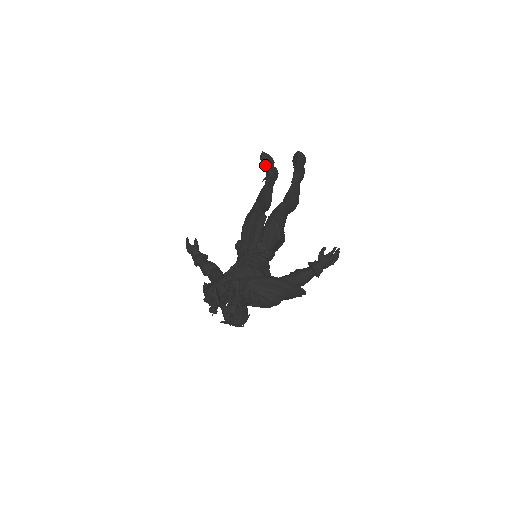
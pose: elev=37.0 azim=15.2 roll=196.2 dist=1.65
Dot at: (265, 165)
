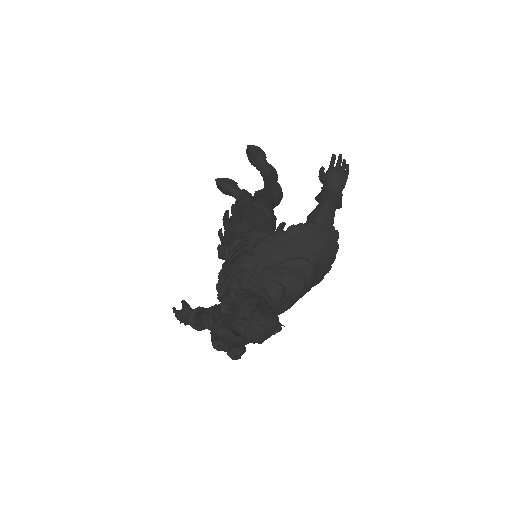
Dot at: (228, 191)
